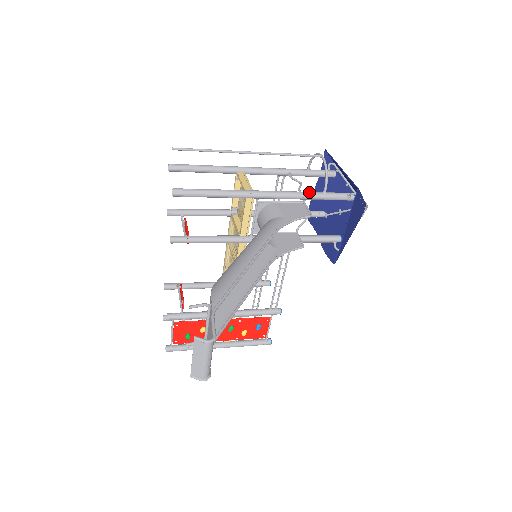
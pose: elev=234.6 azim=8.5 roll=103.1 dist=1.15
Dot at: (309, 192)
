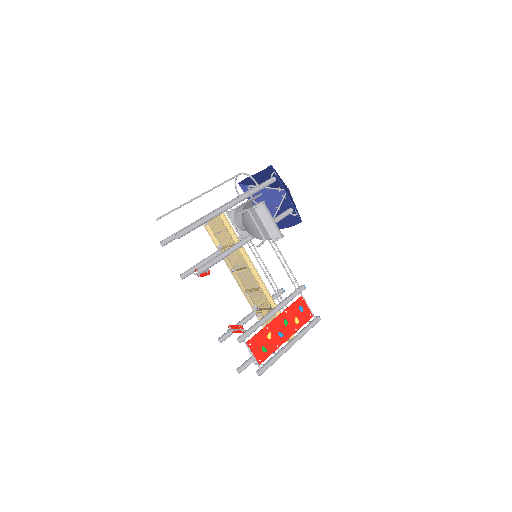
Dot at: (249, 190)
